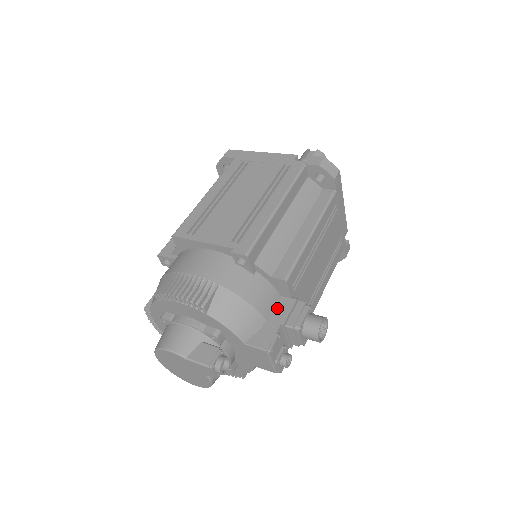
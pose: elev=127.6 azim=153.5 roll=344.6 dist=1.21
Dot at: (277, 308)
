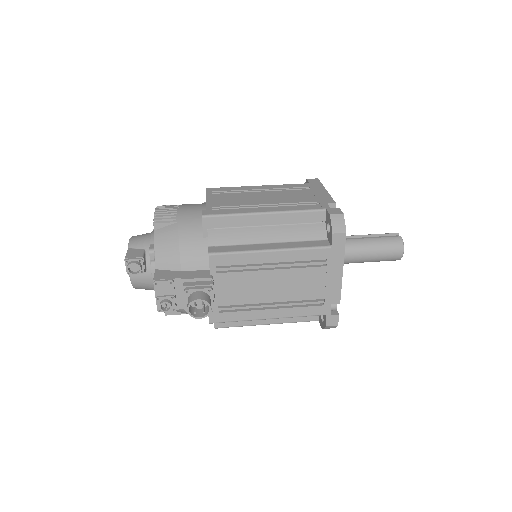
Dot at: (196, 272)
